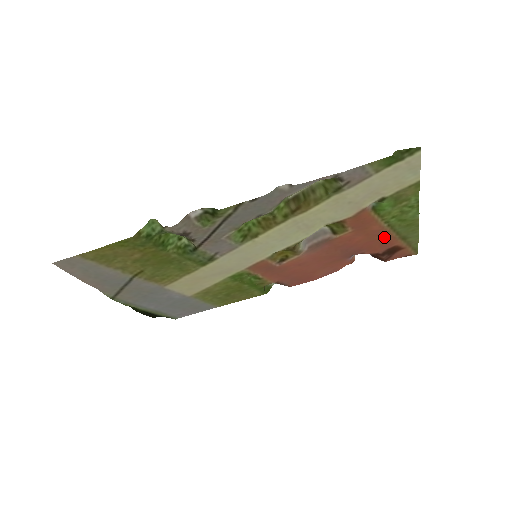
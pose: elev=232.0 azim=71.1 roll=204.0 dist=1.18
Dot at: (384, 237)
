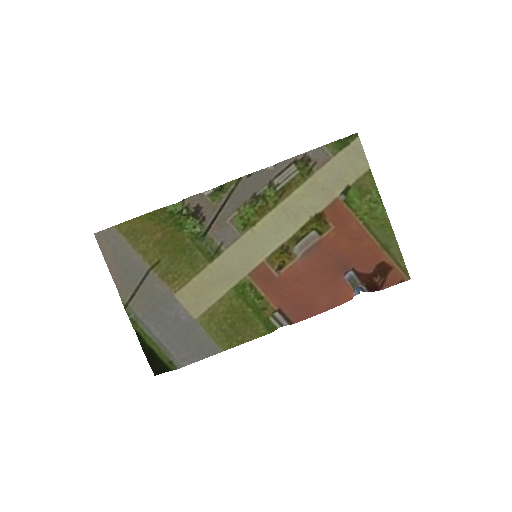
Dot at: (368, 247)
